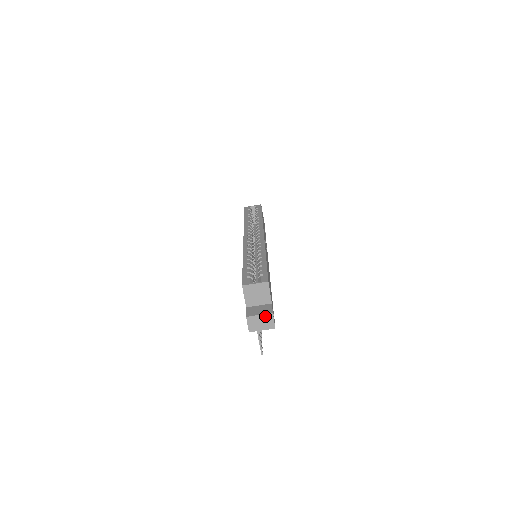
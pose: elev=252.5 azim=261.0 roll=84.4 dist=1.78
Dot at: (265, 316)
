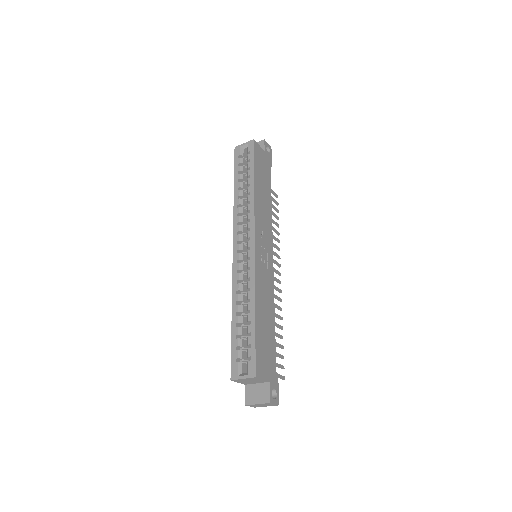
Dot at: (263, 404)
